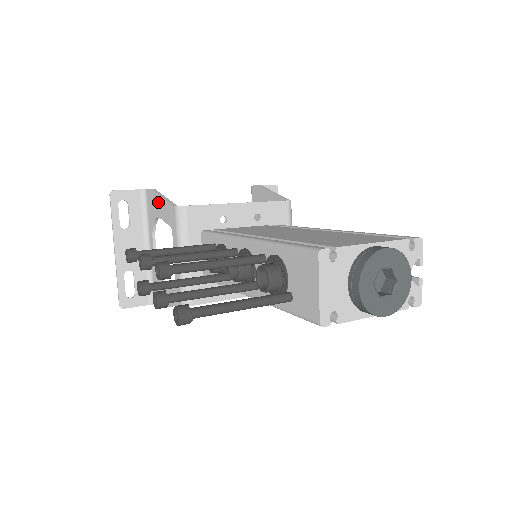
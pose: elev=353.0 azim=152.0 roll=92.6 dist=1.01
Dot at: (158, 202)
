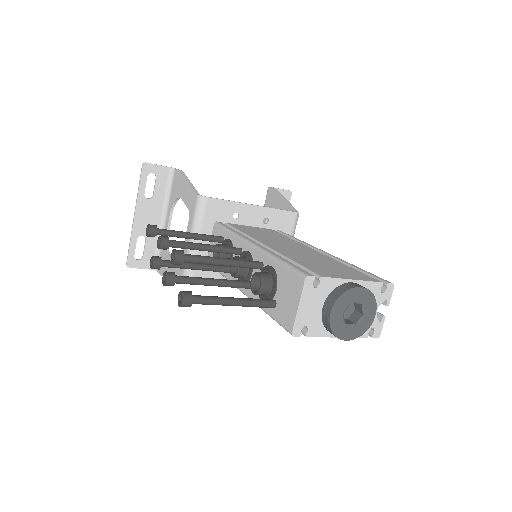
Dot at: (183, 184)
